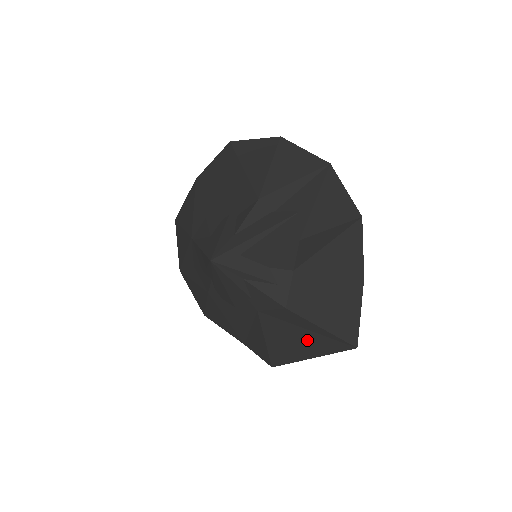
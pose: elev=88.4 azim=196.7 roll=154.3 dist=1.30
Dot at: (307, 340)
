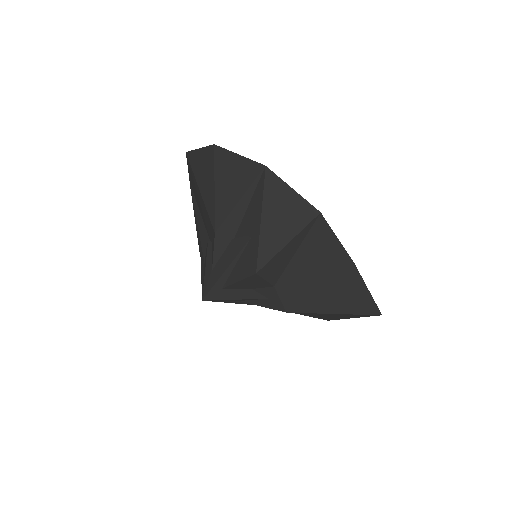
Dot at: (333, 314)
